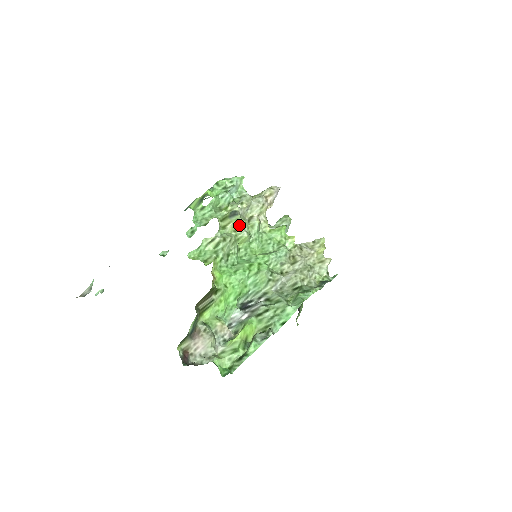
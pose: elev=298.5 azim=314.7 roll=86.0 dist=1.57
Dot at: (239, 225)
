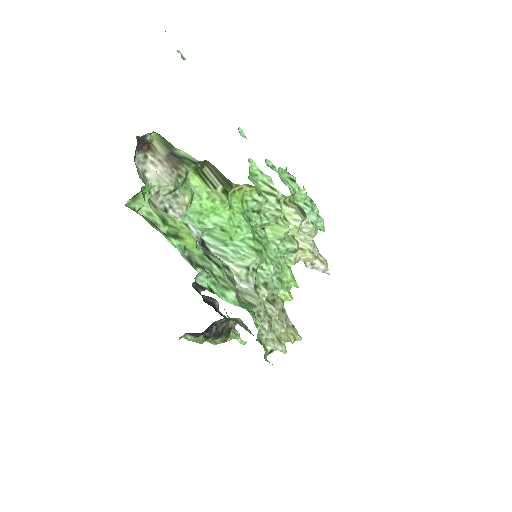
Dot at: (293, 221)
